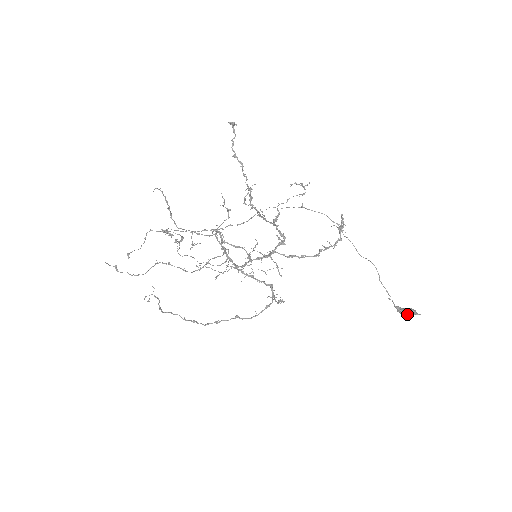
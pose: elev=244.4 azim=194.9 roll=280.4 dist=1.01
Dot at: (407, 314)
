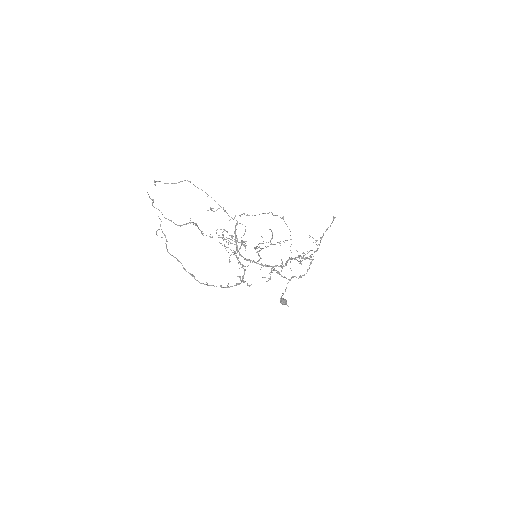
Dot at: (284, 304)
